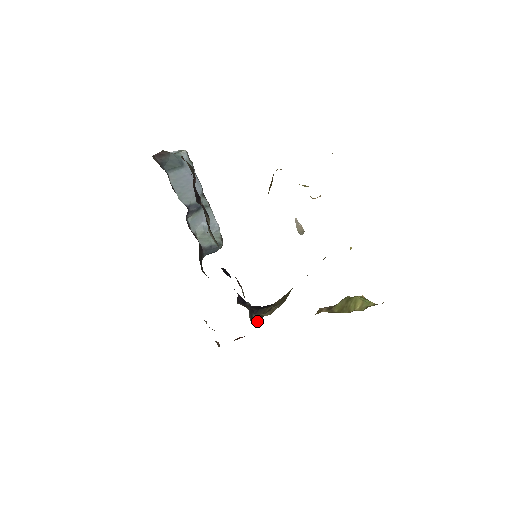
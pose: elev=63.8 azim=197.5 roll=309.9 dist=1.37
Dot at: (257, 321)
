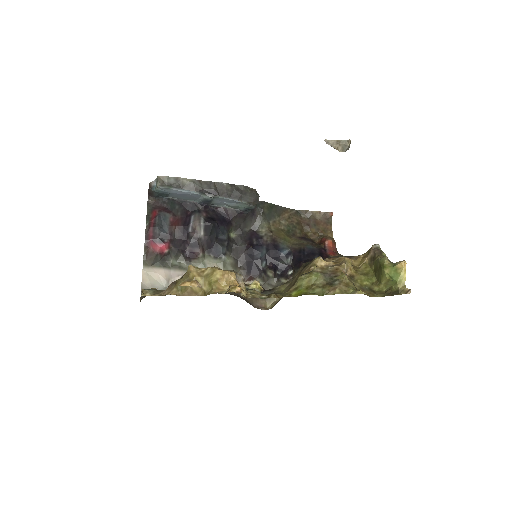
Dot at: occluded
